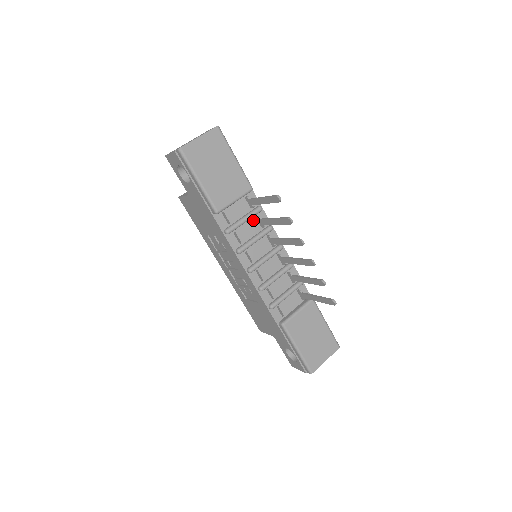
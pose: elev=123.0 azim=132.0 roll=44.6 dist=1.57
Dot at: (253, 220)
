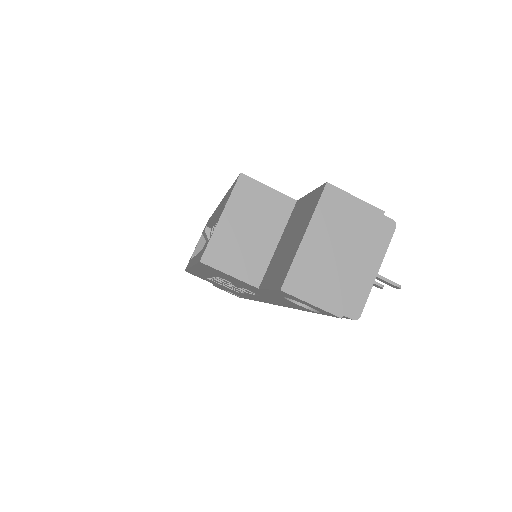
Dot at: occluded
